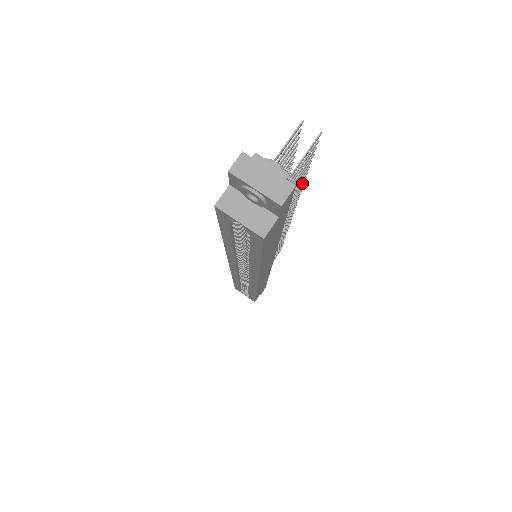
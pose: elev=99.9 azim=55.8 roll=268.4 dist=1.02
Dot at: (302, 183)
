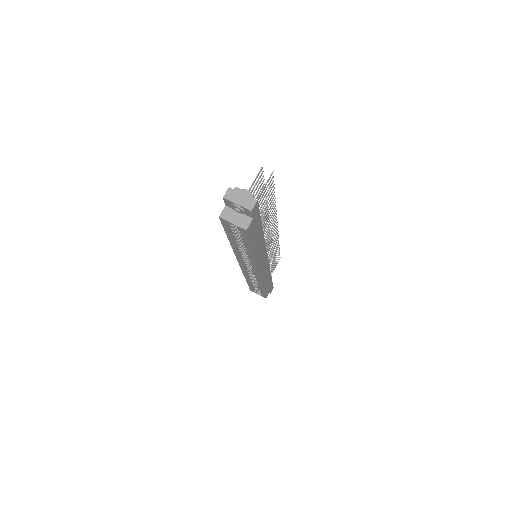
Dot at: occluded
